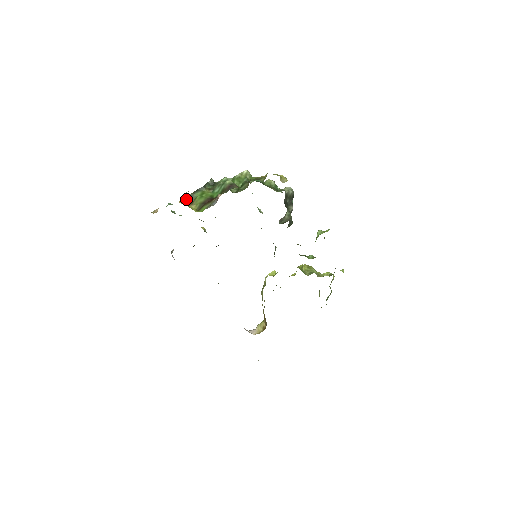
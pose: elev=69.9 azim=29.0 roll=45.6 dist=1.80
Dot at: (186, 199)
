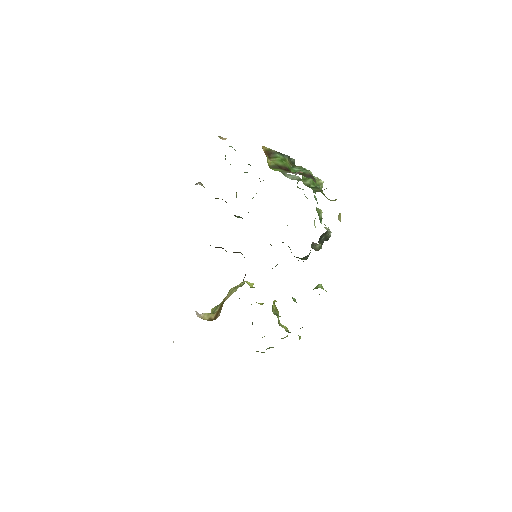
Dot at: (268, 150)
